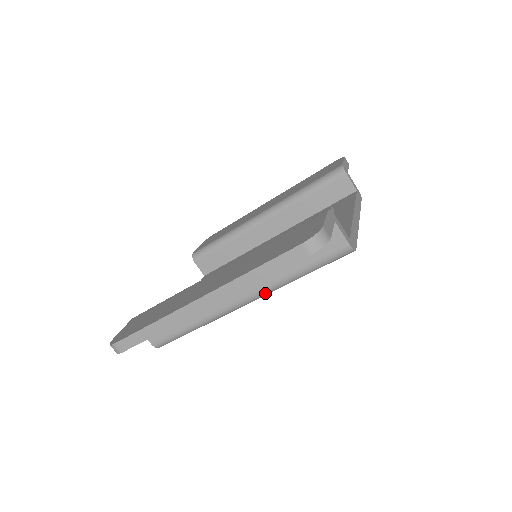
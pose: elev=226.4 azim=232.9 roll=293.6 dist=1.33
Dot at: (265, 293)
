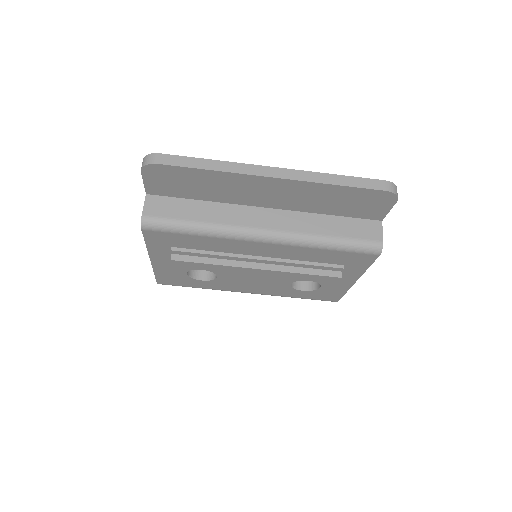
Dot at: (290, 238)
